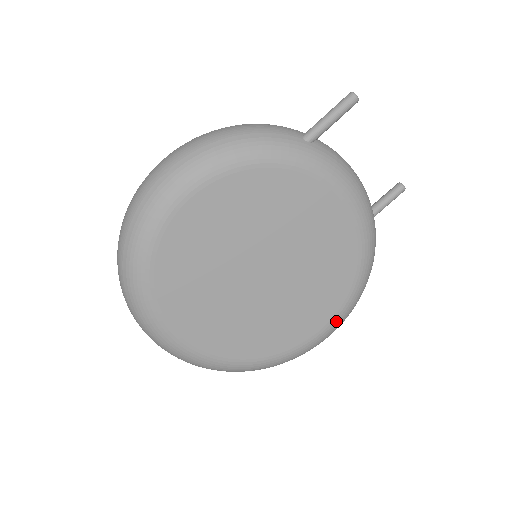
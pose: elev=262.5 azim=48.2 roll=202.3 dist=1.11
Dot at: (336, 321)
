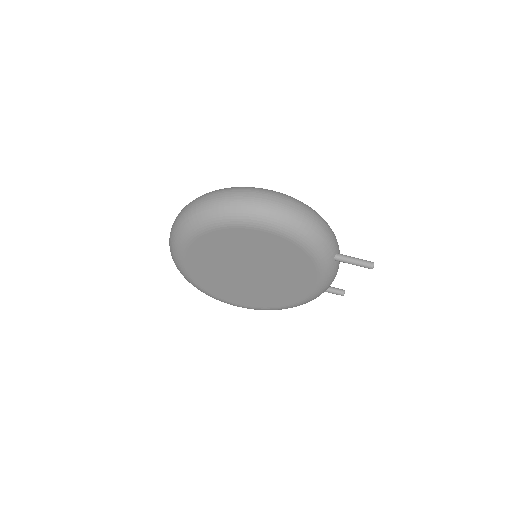
Dot at: (250, 308)
